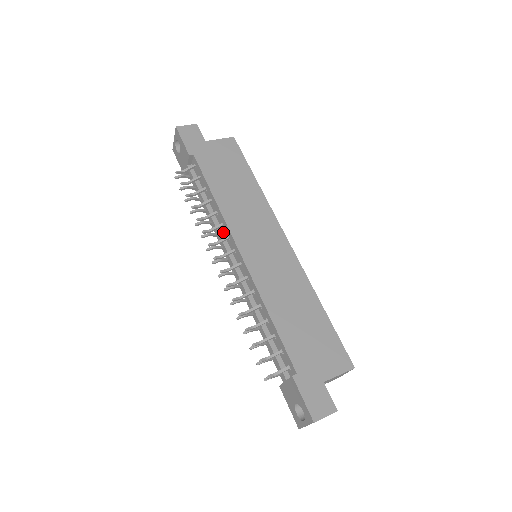
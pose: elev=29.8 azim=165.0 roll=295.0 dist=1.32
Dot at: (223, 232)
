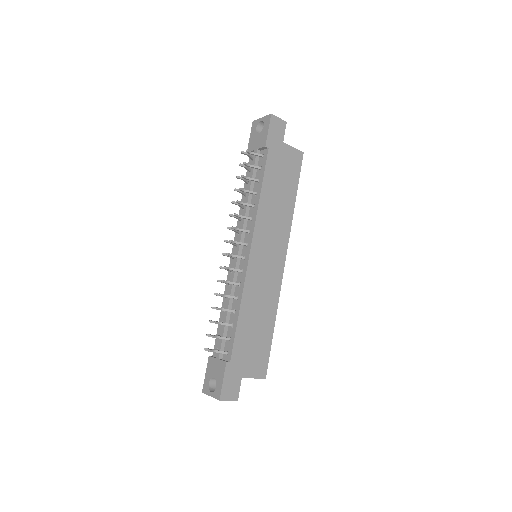
Dot at: (247, 223)
